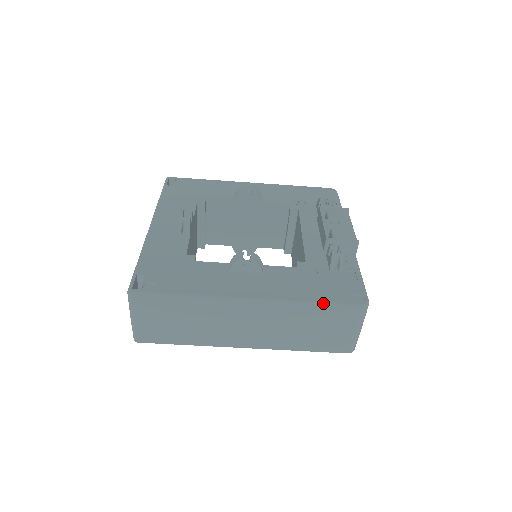
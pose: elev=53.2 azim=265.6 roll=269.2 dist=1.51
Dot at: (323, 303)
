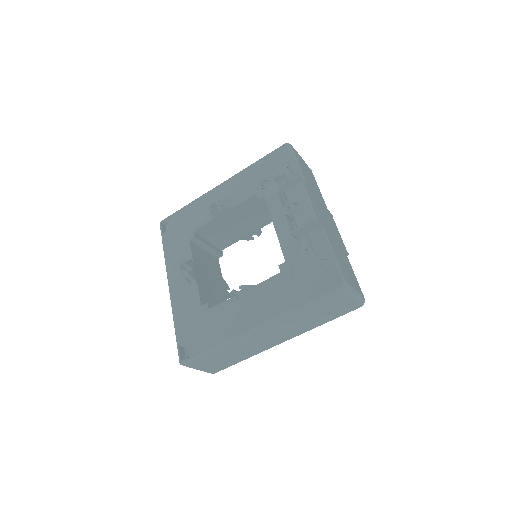
Dot at: (309, 303)
